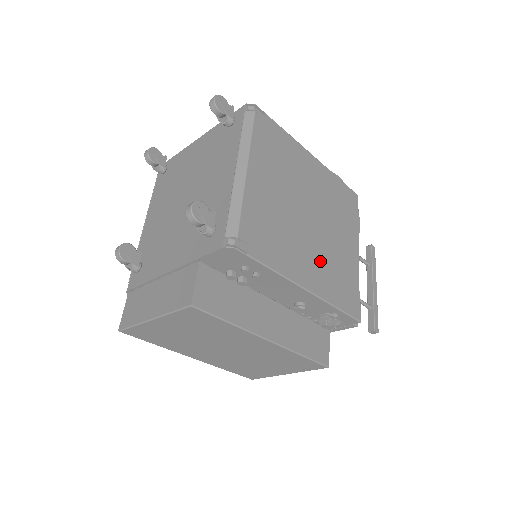
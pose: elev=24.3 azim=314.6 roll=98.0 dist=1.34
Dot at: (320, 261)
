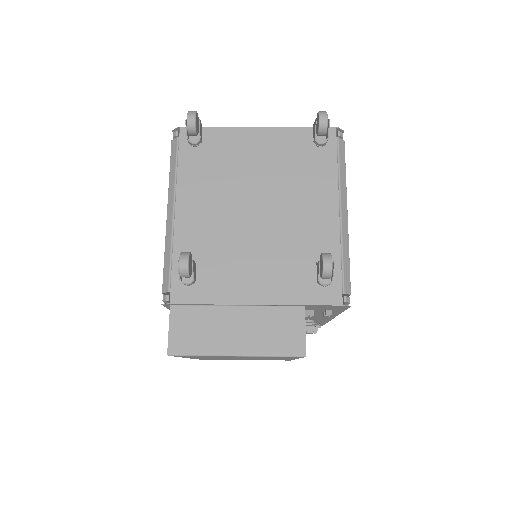
Dot at: occluded
